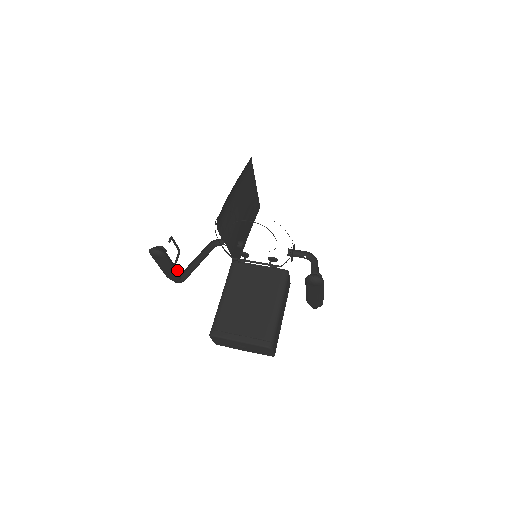
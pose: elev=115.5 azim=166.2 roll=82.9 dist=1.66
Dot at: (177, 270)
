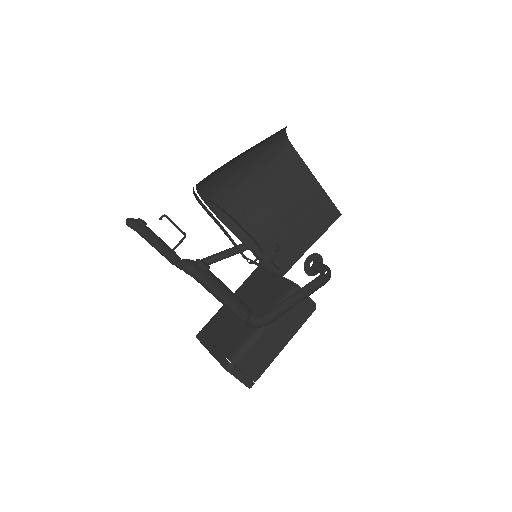
Dot at: (168, 251)
